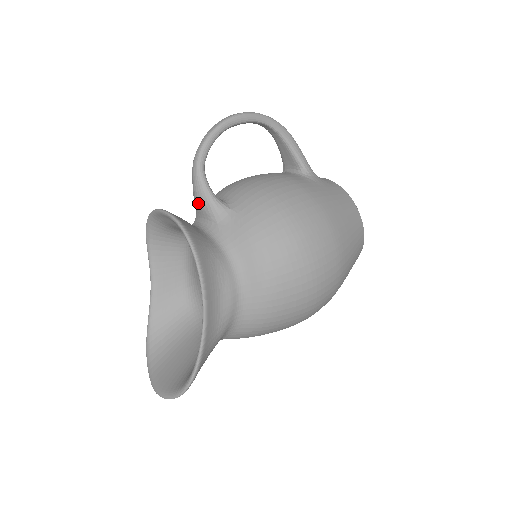
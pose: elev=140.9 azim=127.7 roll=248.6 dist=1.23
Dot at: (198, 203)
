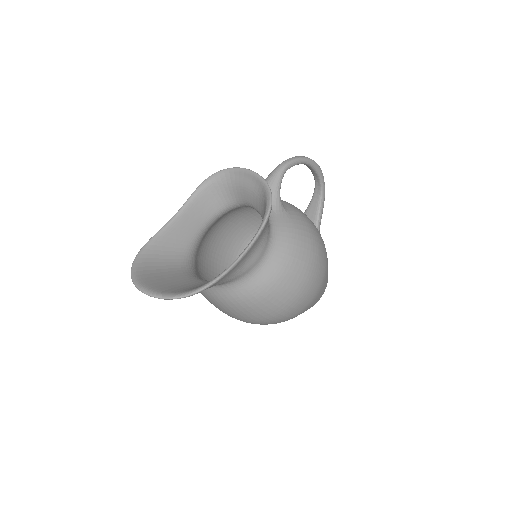
Dot at: occluded
